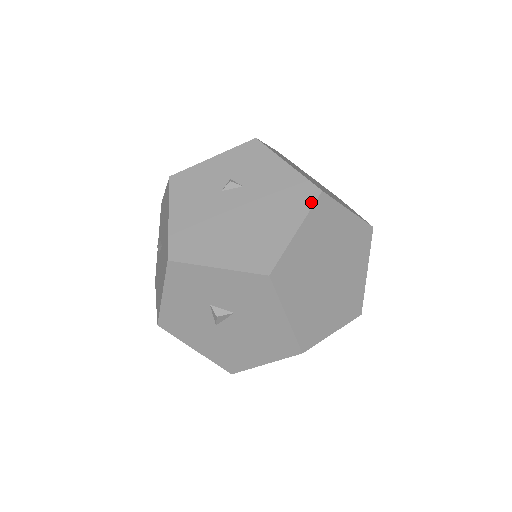
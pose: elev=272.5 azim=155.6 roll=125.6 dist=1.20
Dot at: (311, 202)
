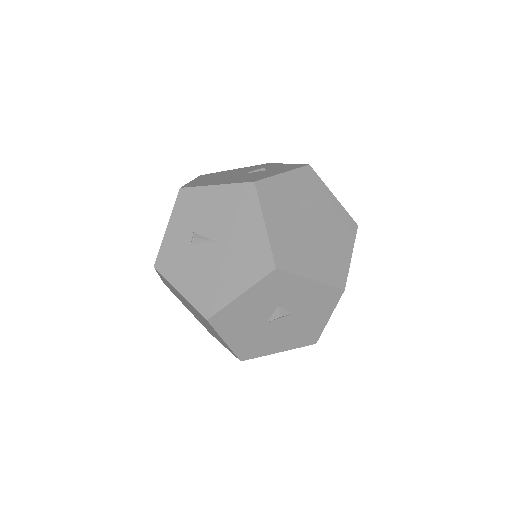
Dot at: (354, 233)
